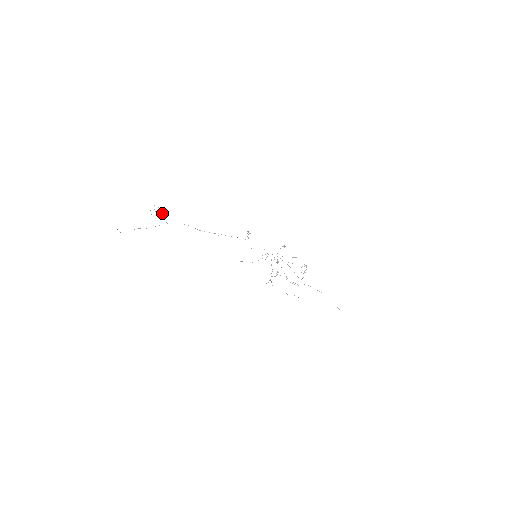
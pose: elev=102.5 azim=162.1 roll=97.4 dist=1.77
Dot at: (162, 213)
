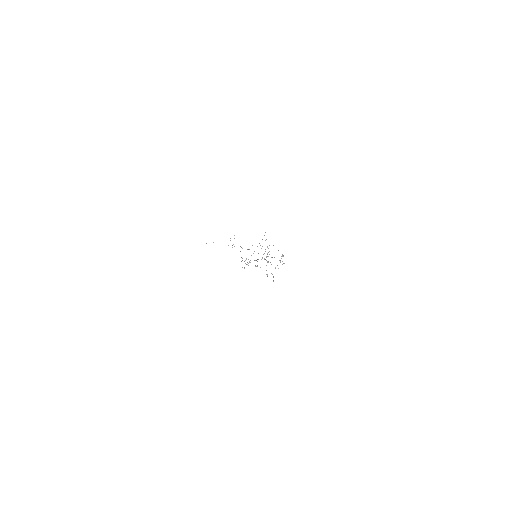
Dot at: occluded
